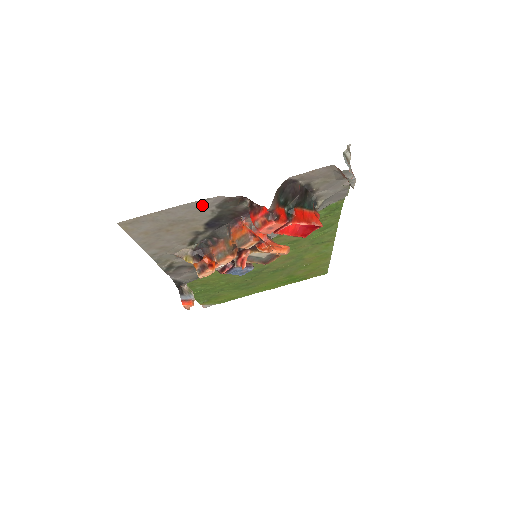
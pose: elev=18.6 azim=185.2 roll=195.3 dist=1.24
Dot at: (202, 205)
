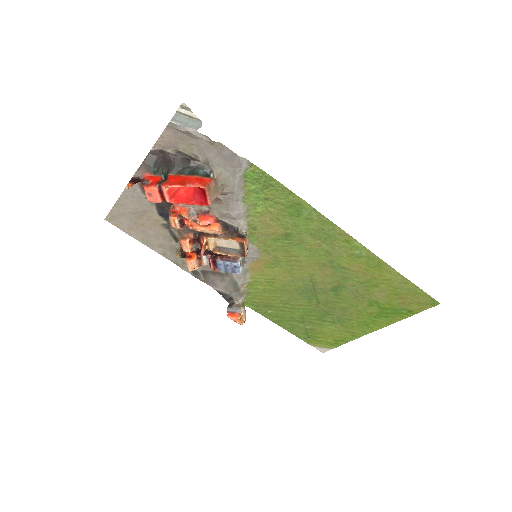
Dot at: (133, 194)
